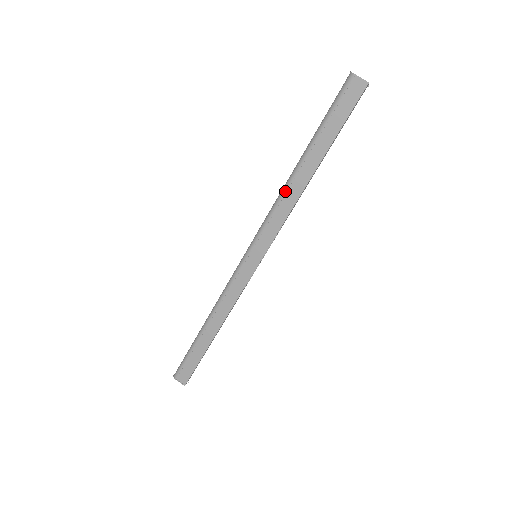
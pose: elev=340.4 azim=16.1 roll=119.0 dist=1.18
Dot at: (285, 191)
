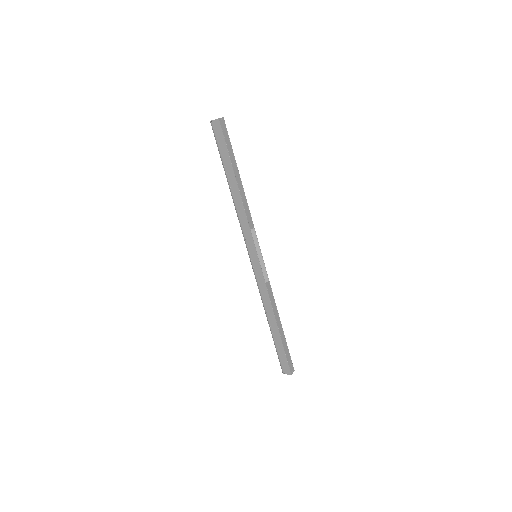
Dot at: (235, 207)
